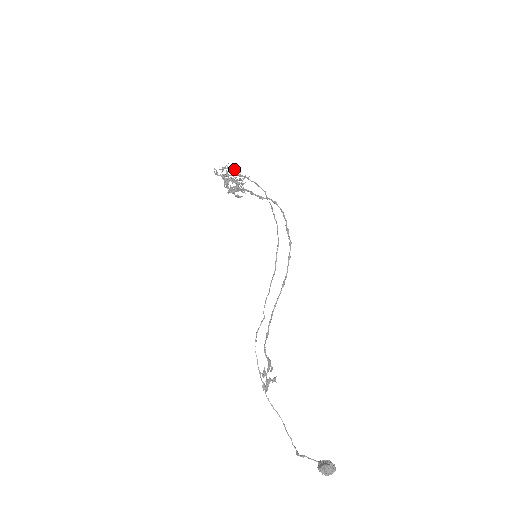
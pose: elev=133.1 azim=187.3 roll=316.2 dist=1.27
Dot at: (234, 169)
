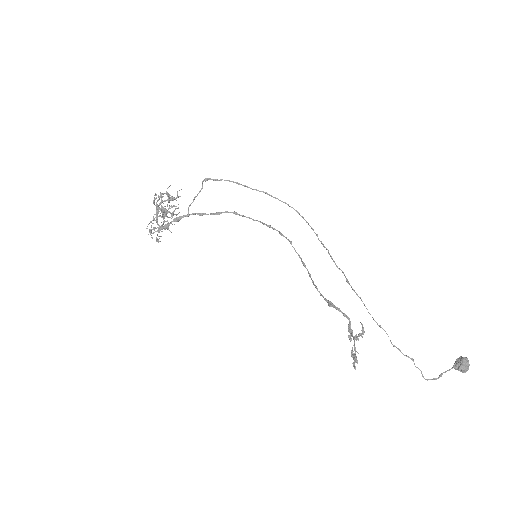
Dot at: occluded
